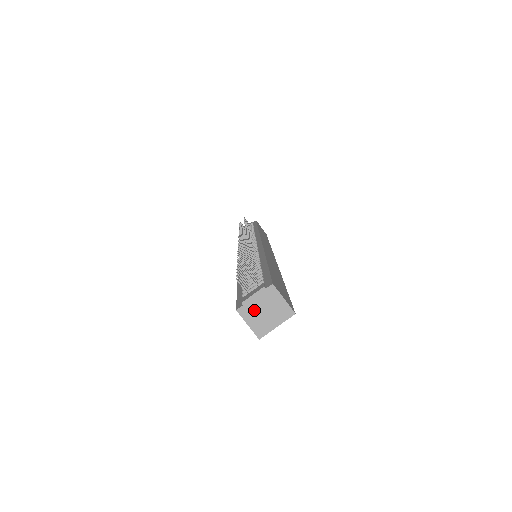
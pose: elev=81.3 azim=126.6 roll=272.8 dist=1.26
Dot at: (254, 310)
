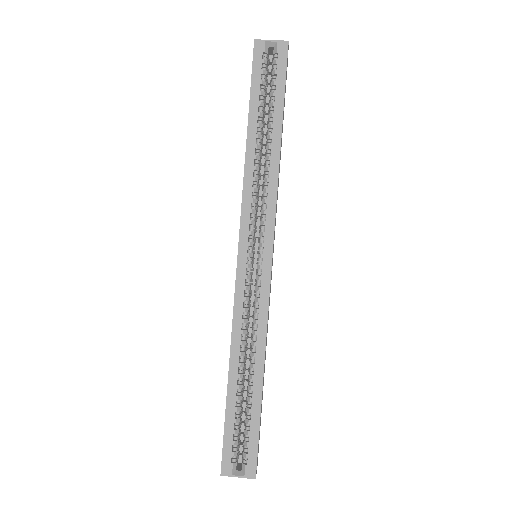
Dot at: occluded
